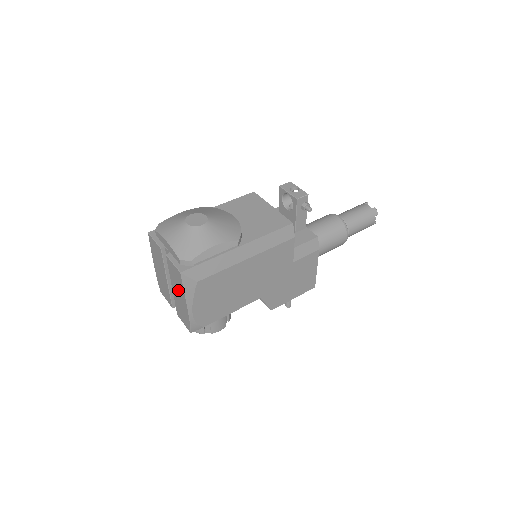
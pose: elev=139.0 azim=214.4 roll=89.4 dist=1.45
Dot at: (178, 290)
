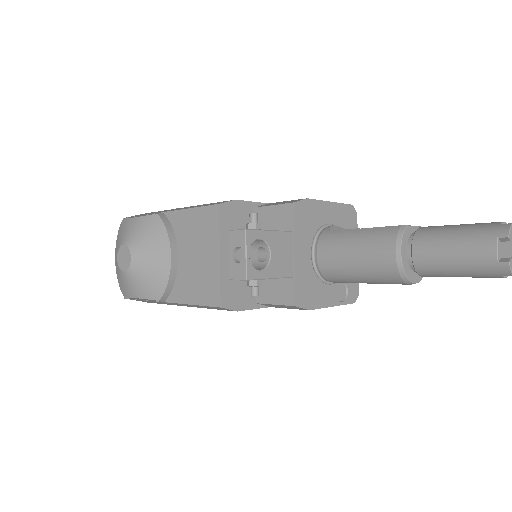
Dot at: occluded
